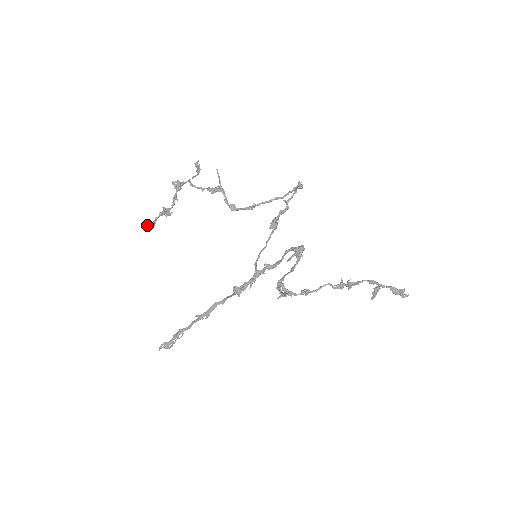
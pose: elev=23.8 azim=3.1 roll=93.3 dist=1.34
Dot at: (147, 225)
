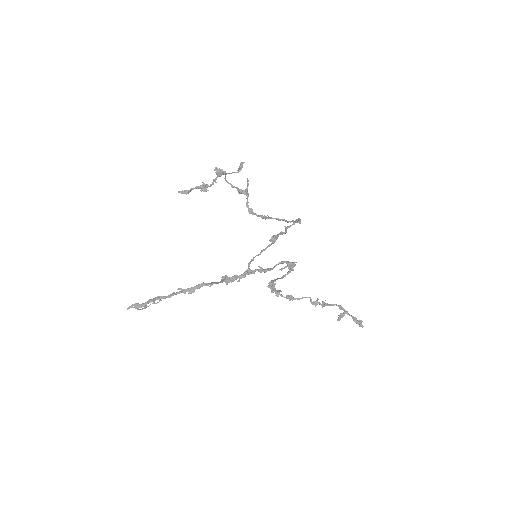
Dot at: (182, 190)
